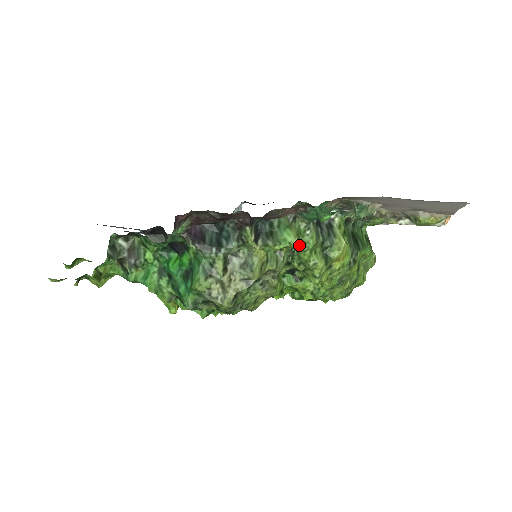
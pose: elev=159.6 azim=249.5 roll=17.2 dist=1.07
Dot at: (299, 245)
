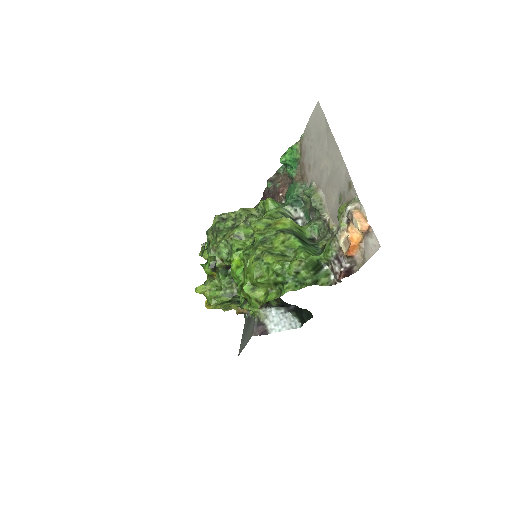
Dot at: occluded
